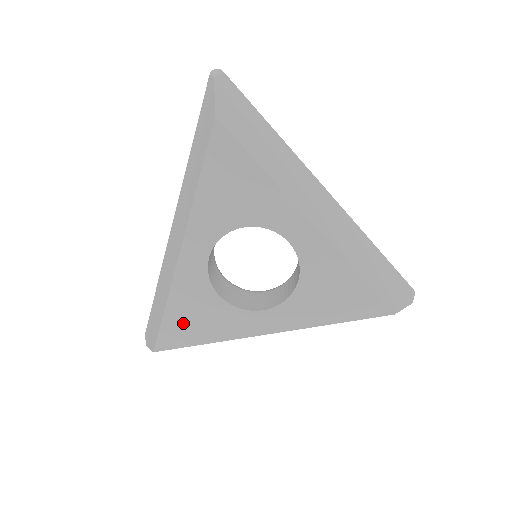
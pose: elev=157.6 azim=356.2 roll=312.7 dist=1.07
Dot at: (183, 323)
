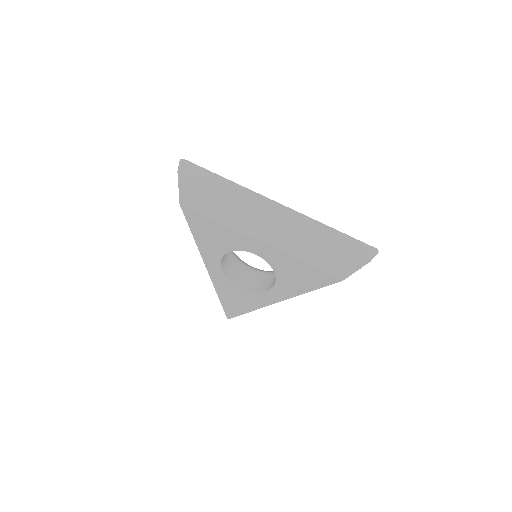
Dot at: (232, 304)
